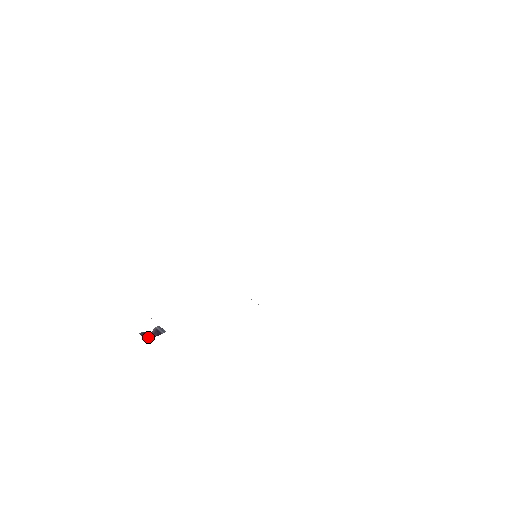
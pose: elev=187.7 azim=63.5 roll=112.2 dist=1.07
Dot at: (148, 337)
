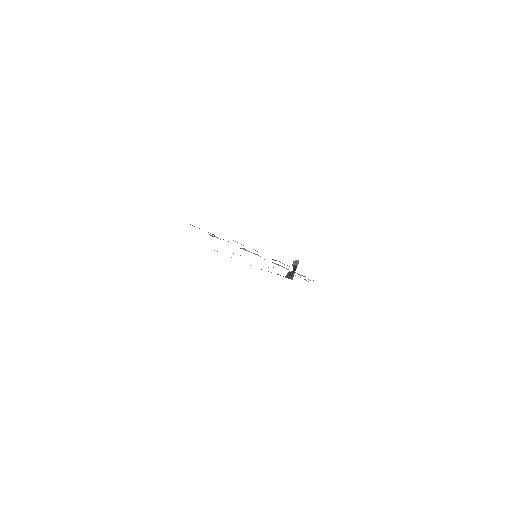
Dot at: (291, 275)
